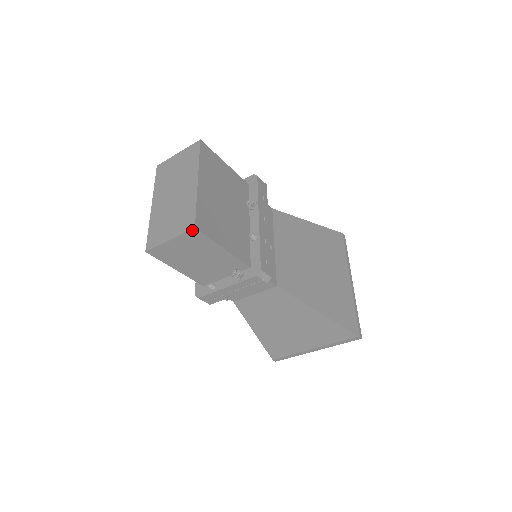
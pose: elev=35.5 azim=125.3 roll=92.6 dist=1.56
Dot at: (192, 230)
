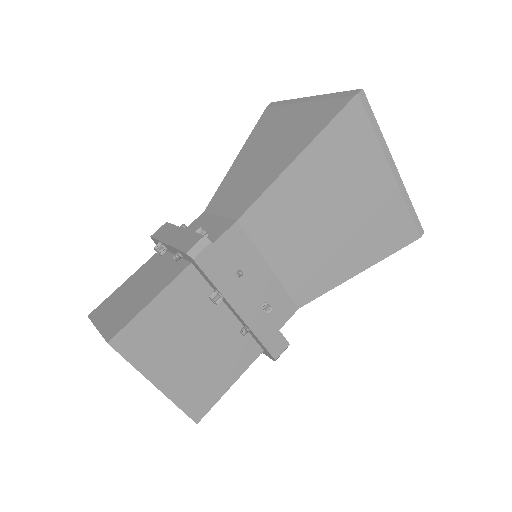
Dot at: (196, 420)
